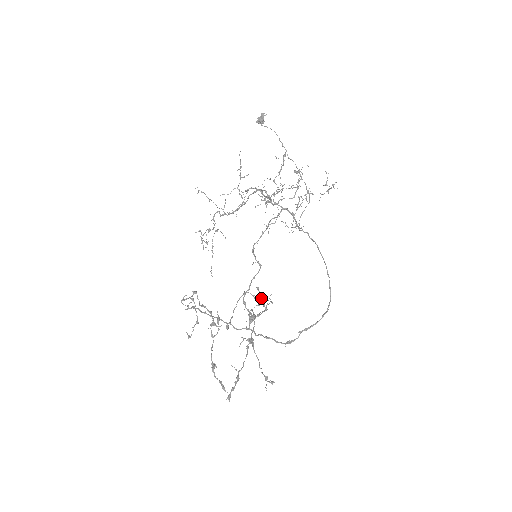
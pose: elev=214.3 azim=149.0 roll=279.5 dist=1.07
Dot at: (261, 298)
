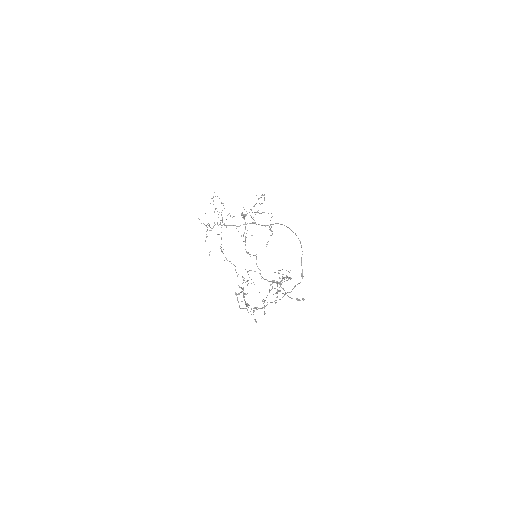
Dot at: occluded
